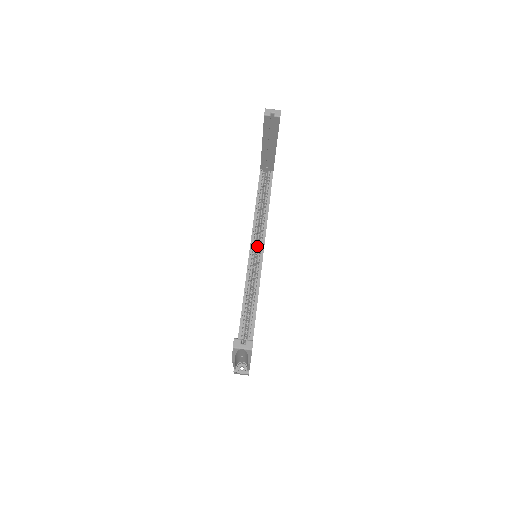
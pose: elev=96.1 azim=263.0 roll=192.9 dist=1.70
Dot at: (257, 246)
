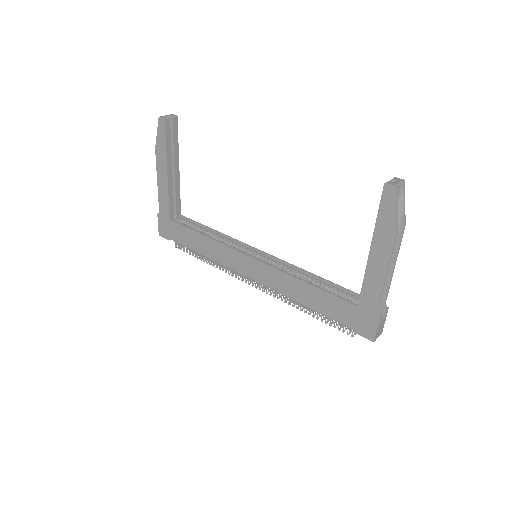
Dot at: occluded
